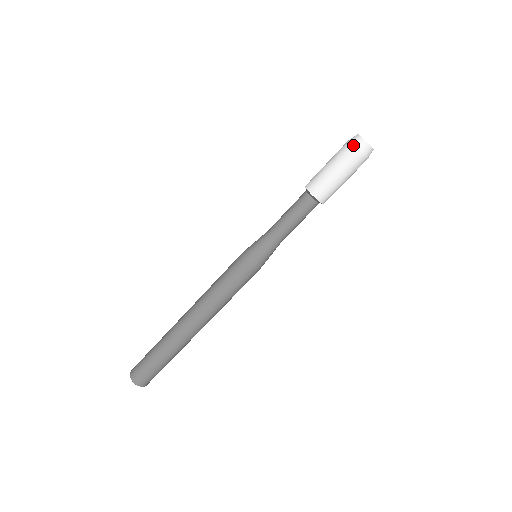
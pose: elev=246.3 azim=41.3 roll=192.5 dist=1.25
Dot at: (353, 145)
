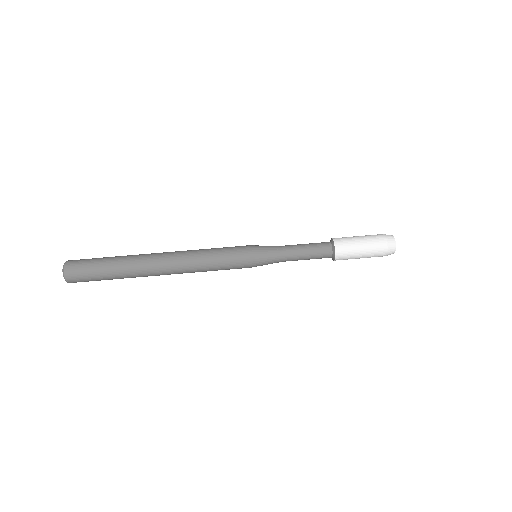
Dot at: (384, 234)
